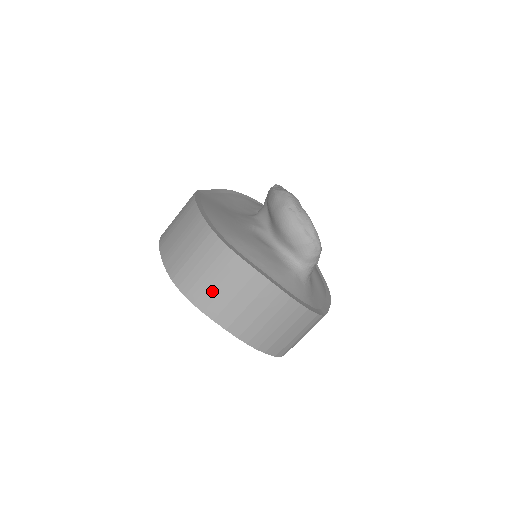
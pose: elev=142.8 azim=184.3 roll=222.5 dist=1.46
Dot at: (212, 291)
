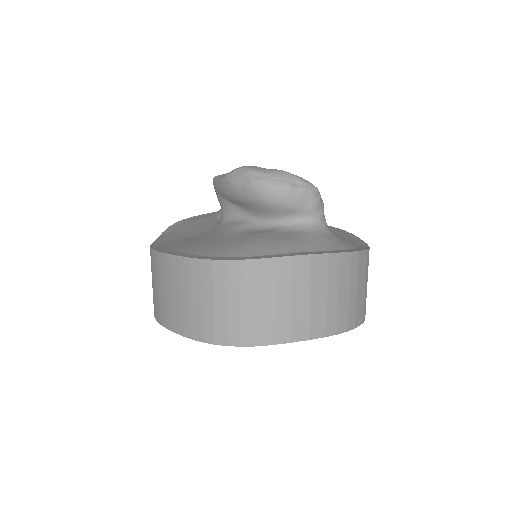
Dot at: (265, 316)
